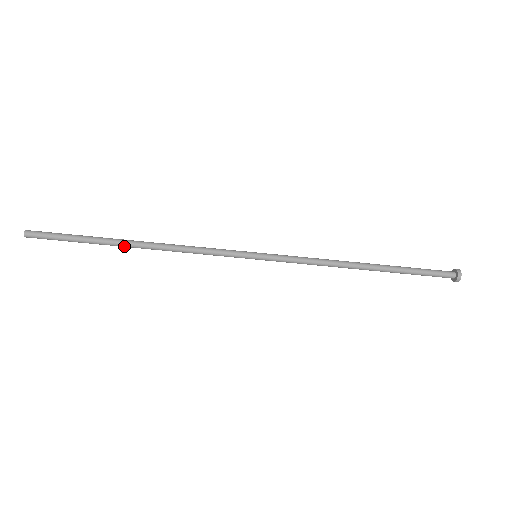
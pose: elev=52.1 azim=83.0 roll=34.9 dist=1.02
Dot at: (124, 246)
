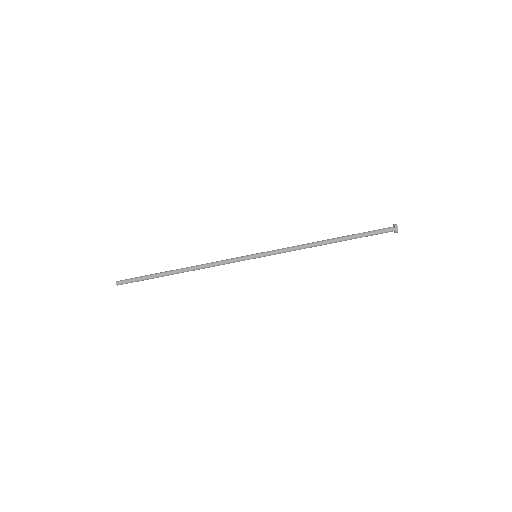
Dot at: occluded
